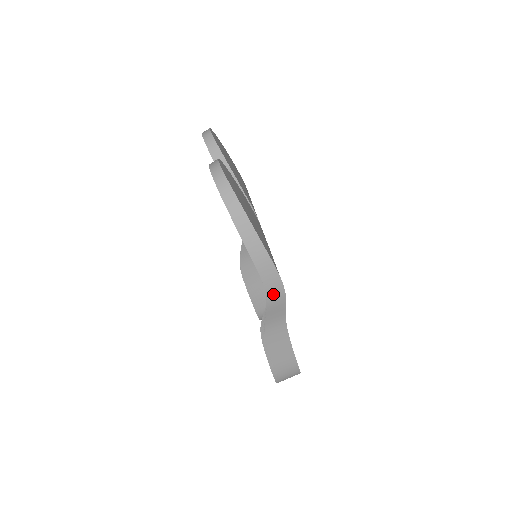
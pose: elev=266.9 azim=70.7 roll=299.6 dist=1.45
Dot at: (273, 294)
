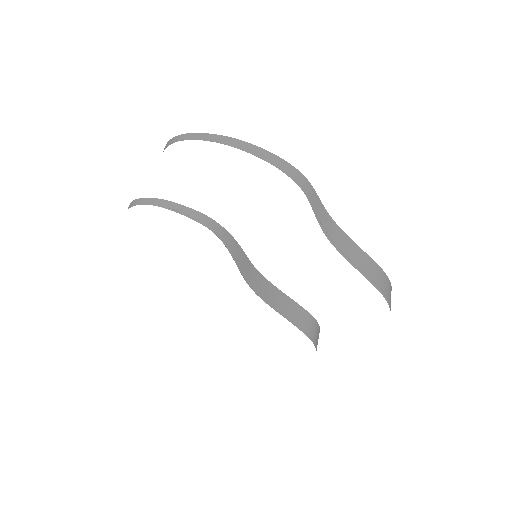
Dot at: (301, 183)
